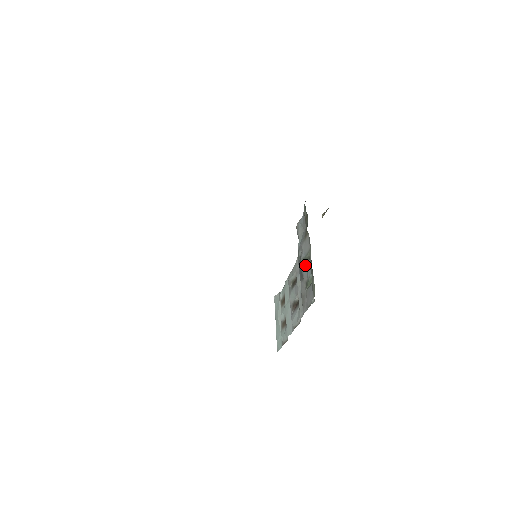
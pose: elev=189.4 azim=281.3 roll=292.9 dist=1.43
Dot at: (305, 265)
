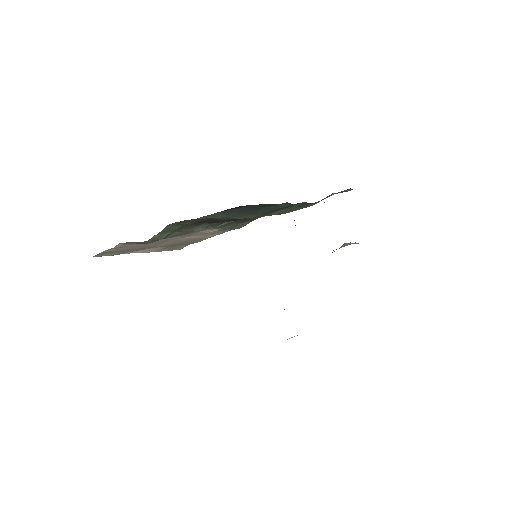
Dot at: occluded
